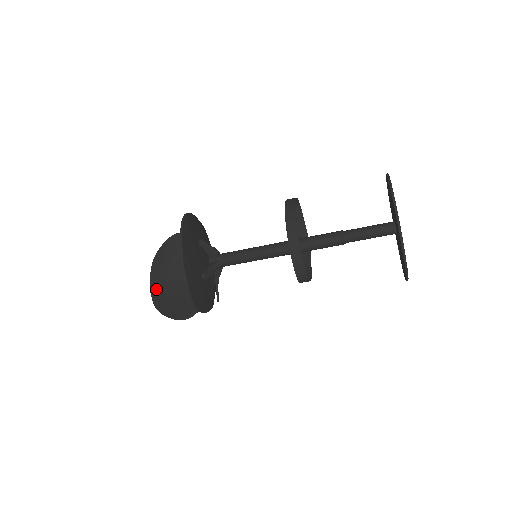
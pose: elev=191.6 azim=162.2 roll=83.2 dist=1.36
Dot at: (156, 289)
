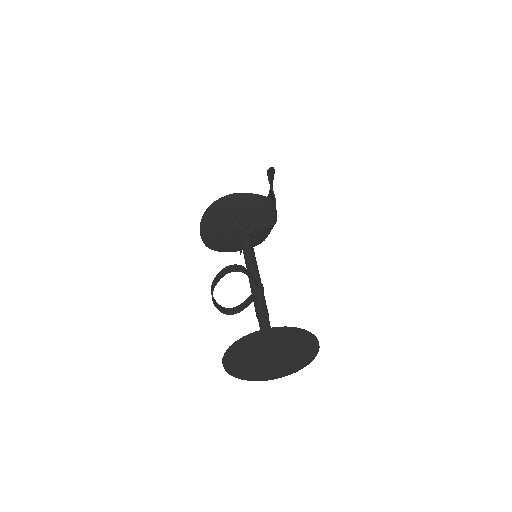
Dot at: (270, 188)
